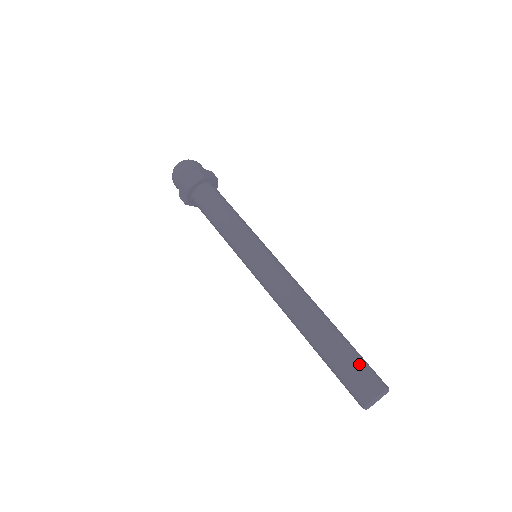
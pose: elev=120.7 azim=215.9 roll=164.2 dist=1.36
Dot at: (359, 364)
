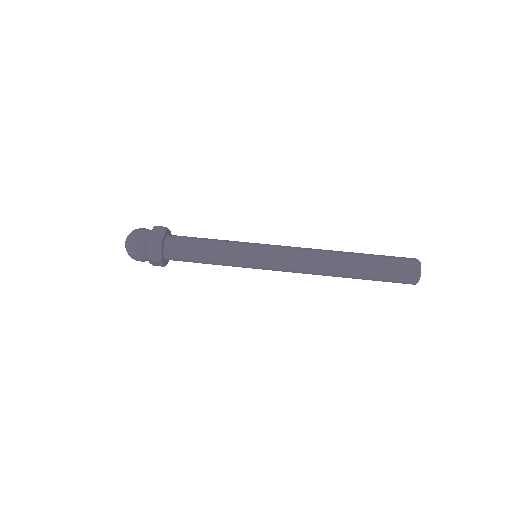
Dot at: (392, 266)
